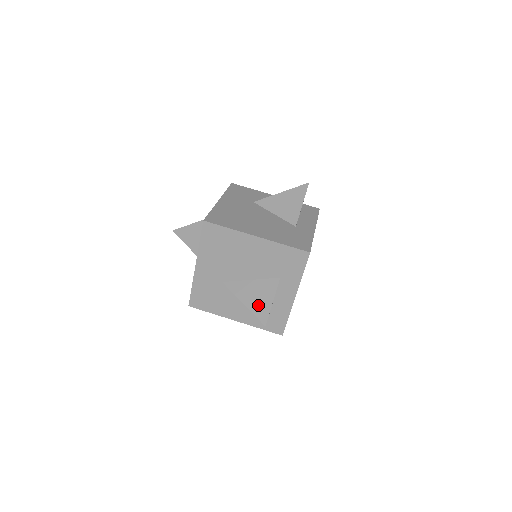
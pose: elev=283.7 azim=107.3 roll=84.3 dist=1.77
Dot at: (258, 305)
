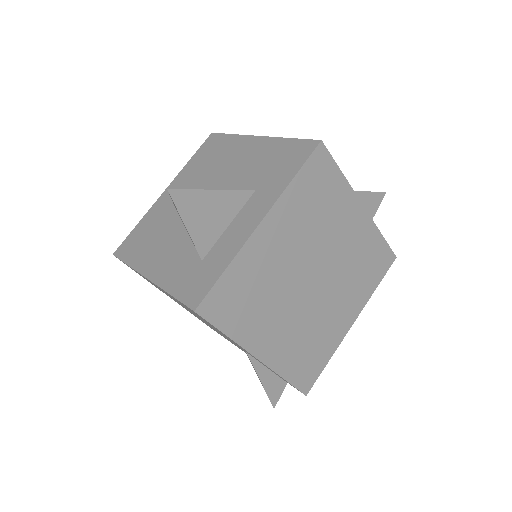
Dot at: occluded
